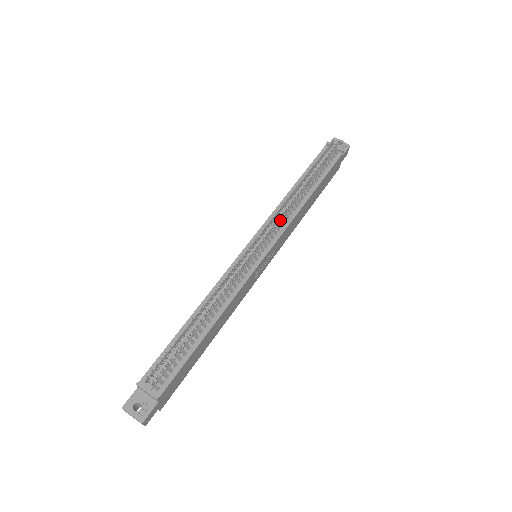
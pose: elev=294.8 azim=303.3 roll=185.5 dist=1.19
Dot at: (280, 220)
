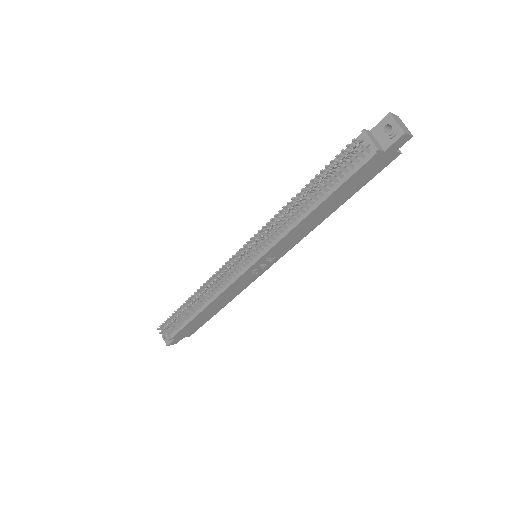
Dot at: (267, 236)
